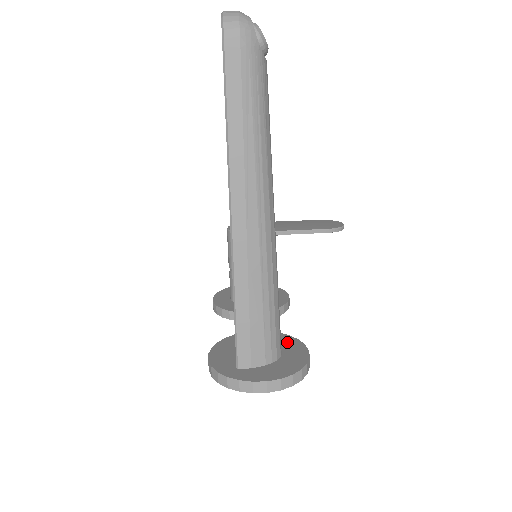
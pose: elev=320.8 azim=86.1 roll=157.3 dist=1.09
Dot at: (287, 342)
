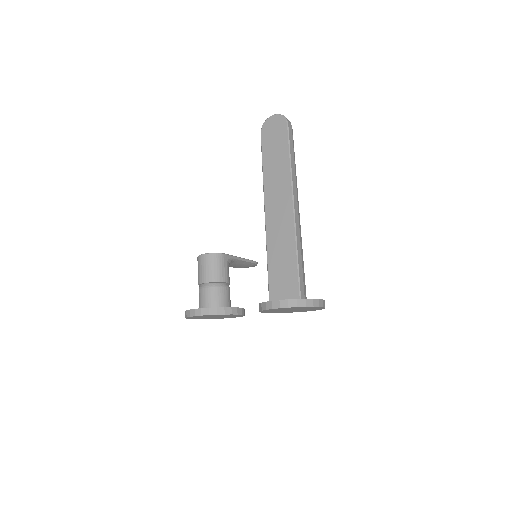
Dot at: occluded
